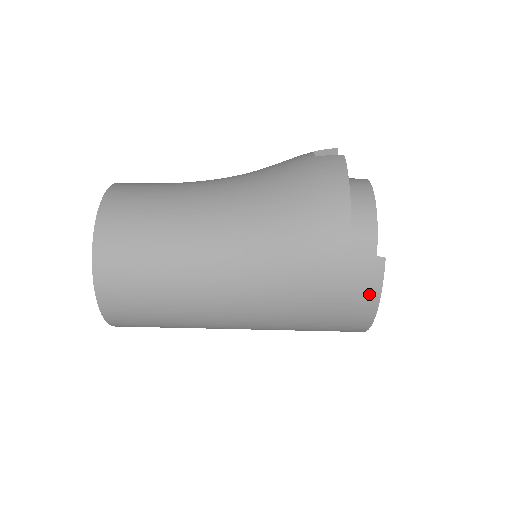
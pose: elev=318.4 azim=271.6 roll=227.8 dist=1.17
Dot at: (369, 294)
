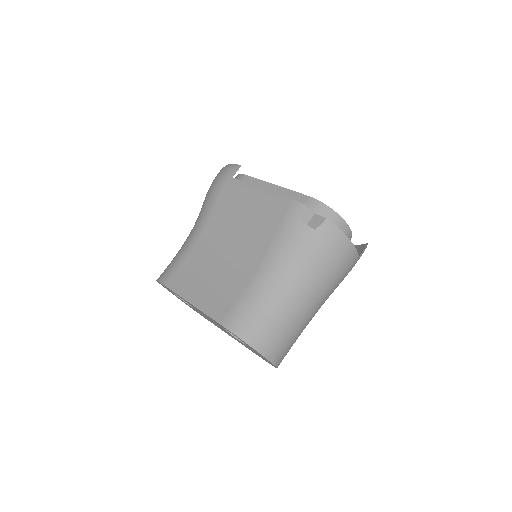
Dot at: occluded
